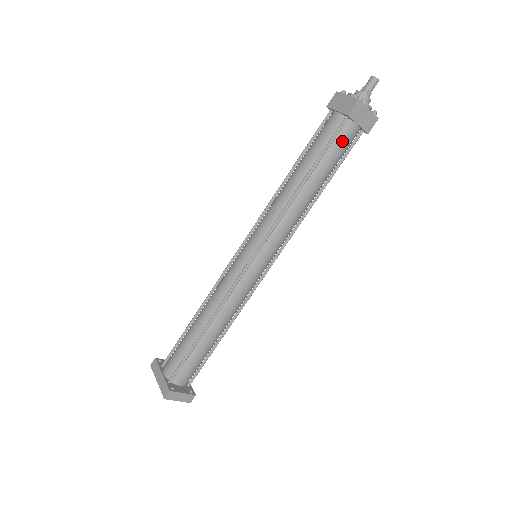
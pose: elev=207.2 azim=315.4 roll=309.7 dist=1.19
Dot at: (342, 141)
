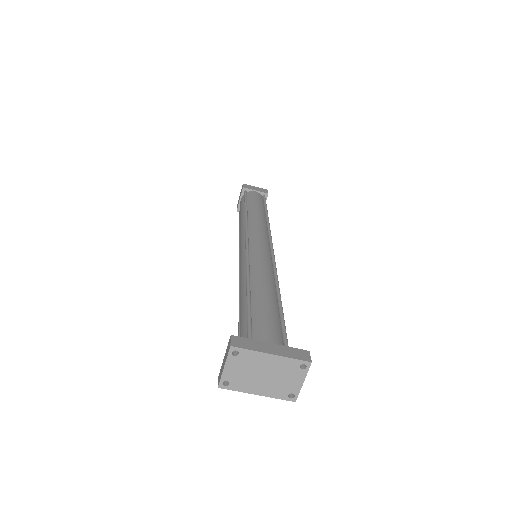
Dot at: occluded
